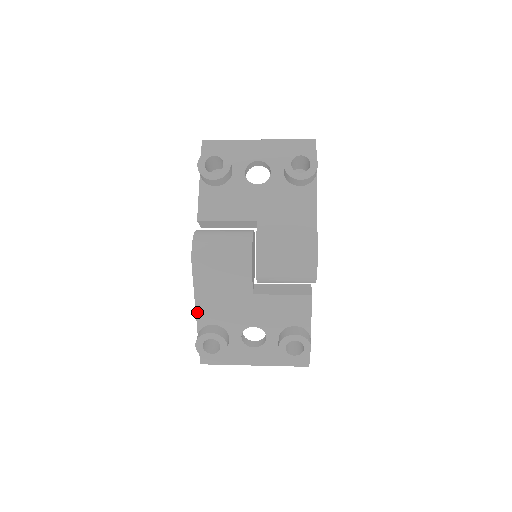
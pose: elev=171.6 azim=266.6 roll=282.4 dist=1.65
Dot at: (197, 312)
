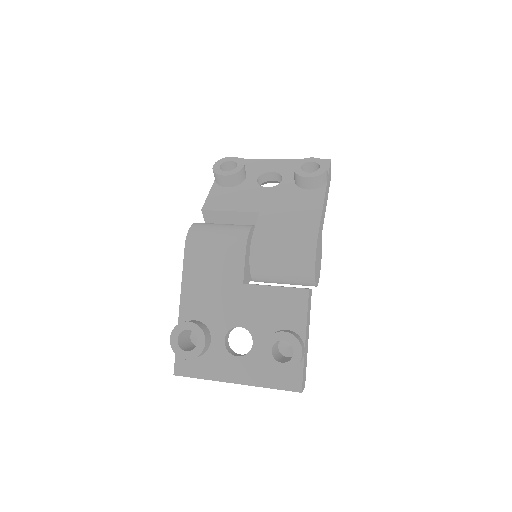
Dot at: (181, 302)
